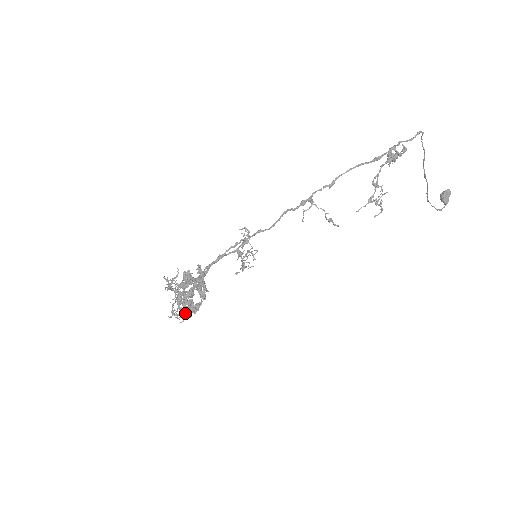
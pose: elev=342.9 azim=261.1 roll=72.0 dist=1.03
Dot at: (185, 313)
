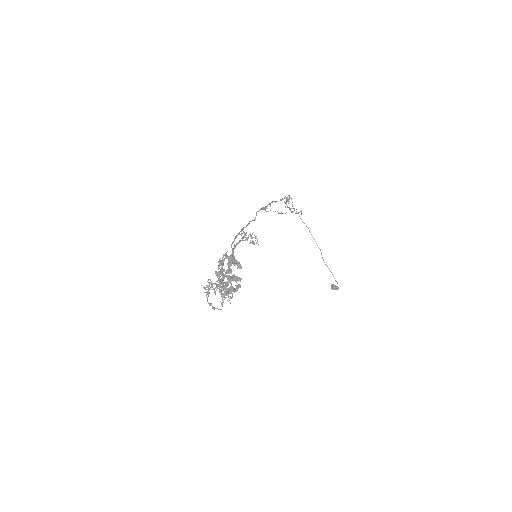
Dot at: (232, 296)
